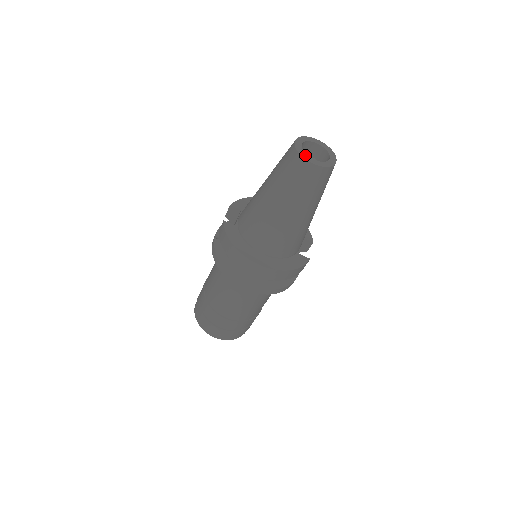
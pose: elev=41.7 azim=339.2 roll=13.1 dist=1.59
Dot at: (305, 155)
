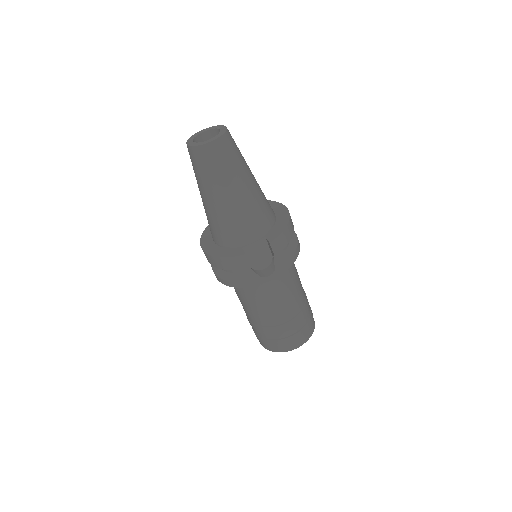
Dot at: (192, 139)
